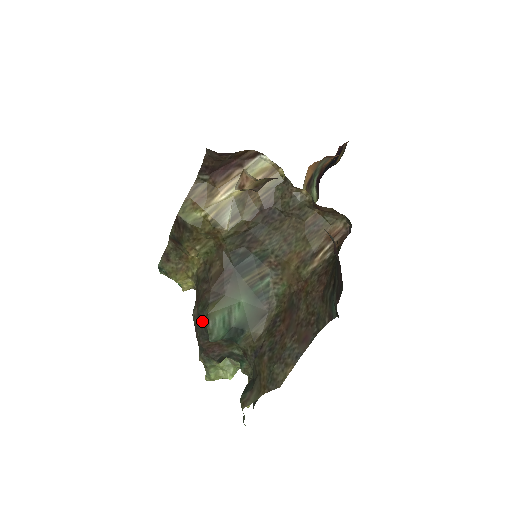
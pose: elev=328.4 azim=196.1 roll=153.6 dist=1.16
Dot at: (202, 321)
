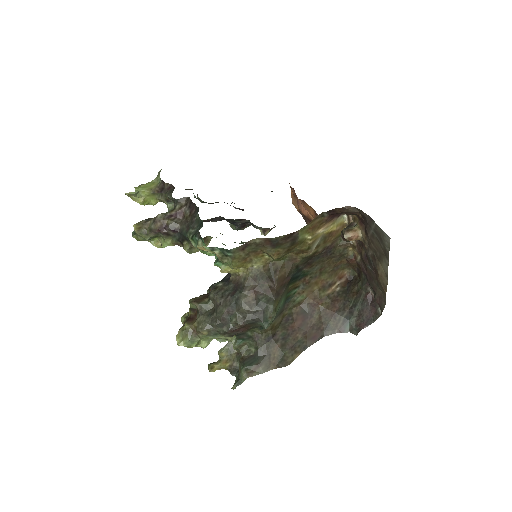
Dot at: (261, 311)
